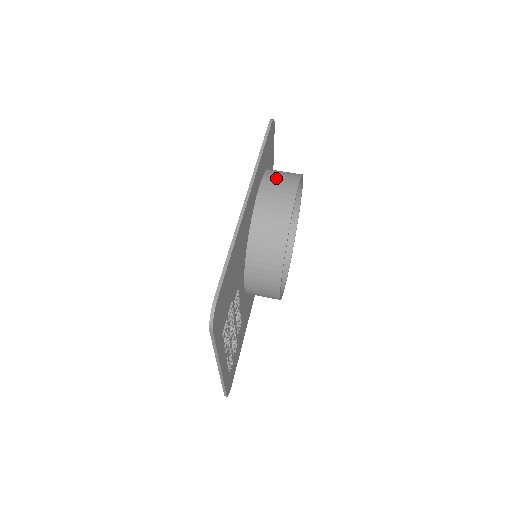
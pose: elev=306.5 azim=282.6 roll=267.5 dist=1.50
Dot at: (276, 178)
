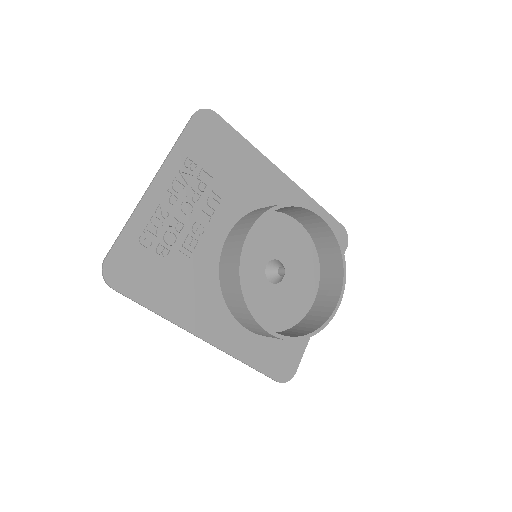
Dot at: occluded
